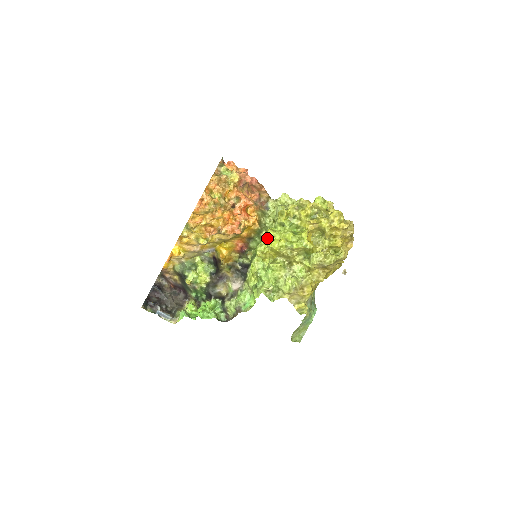
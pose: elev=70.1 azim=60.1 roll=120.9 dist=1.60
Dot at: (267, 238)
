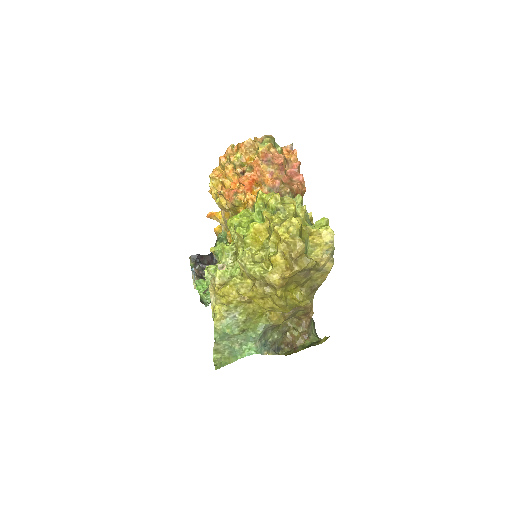
Dot at: occluded
